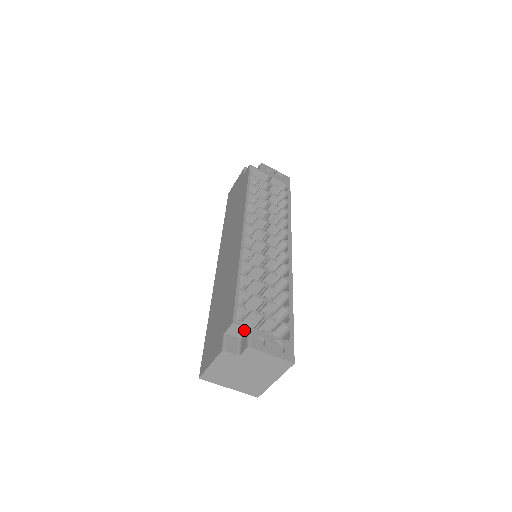
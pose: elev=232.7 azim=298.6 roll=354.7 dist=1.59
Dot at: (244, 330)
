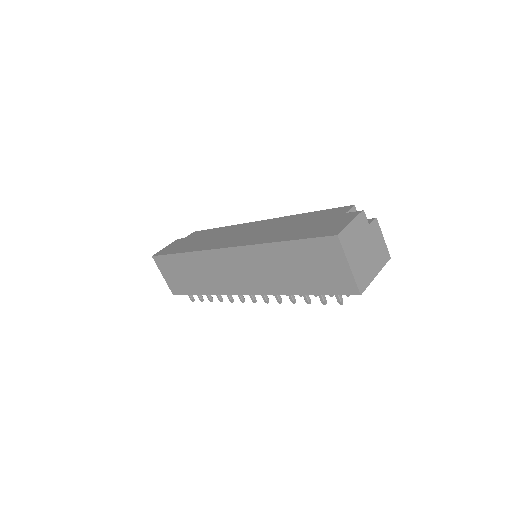
Dot at: occluded
